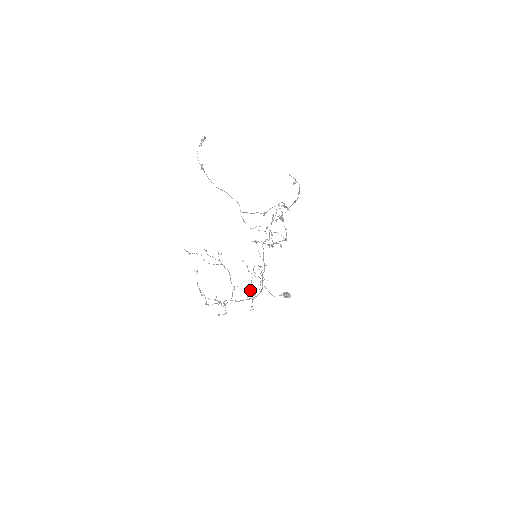
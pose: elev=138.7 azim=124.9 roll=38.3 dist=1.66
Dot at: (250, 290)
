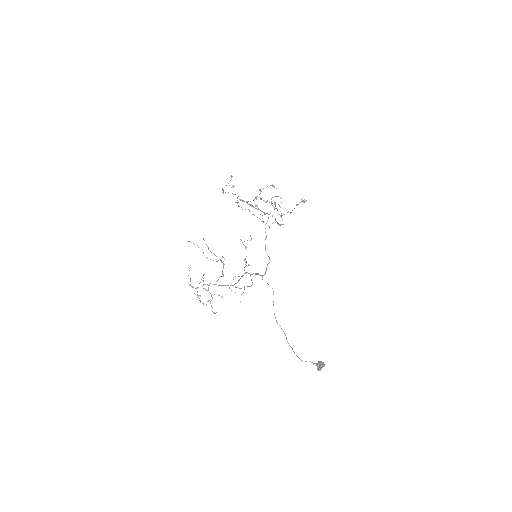
Dot at: occluded
